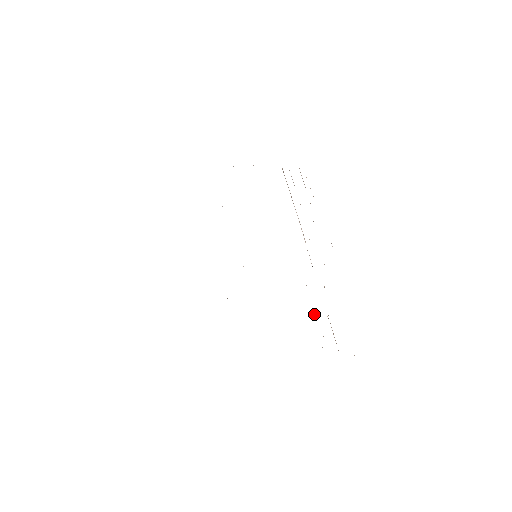
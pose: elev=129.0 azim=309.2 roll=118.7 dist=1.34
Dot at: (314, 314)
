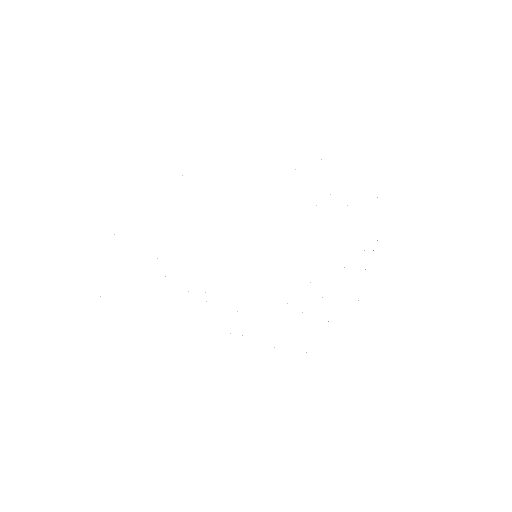
Dot at: occluded
